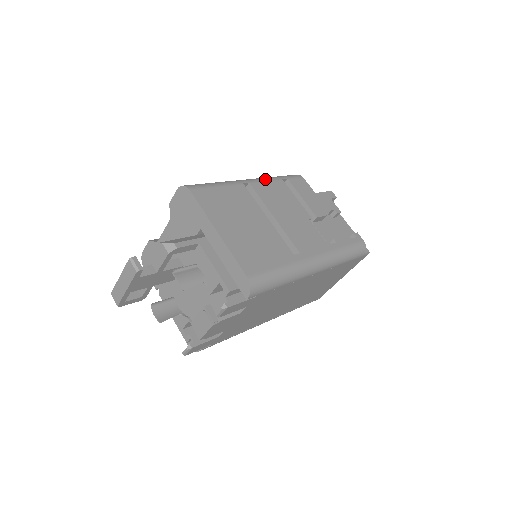
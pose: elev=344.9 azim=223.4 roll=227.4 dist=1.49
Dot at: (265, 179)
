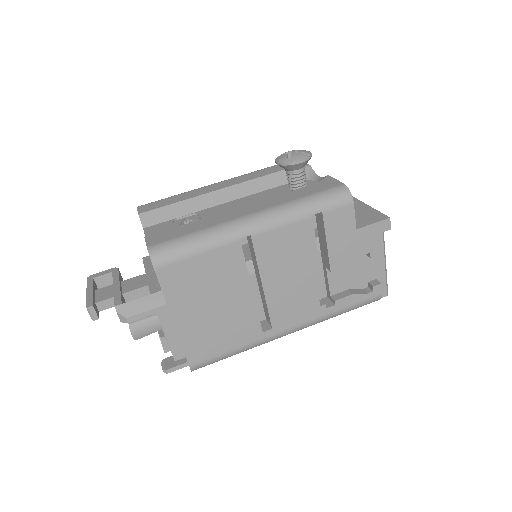
Dot at: (282, 221)
